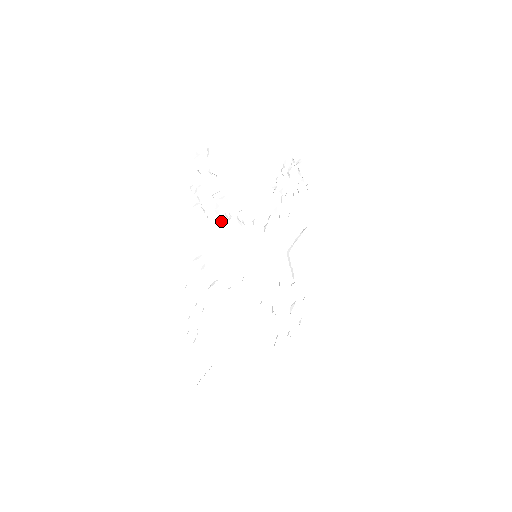
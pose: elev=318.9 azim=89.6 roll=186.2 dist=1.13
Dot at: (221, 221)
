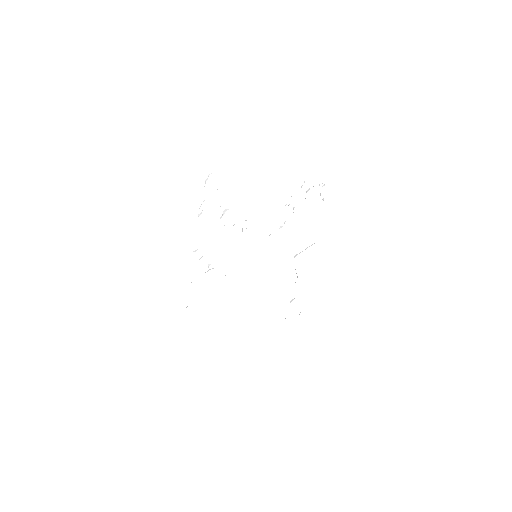
Dot at: occluded
